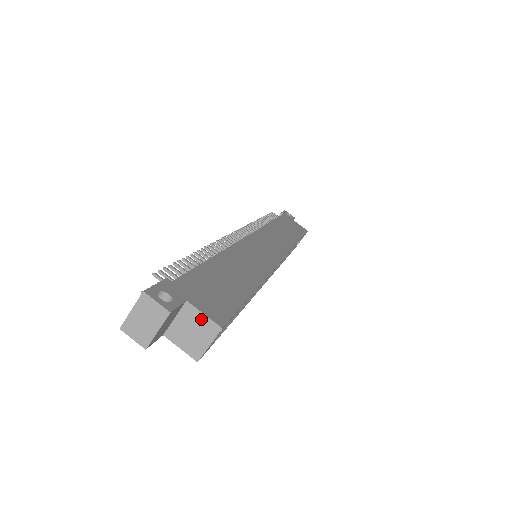
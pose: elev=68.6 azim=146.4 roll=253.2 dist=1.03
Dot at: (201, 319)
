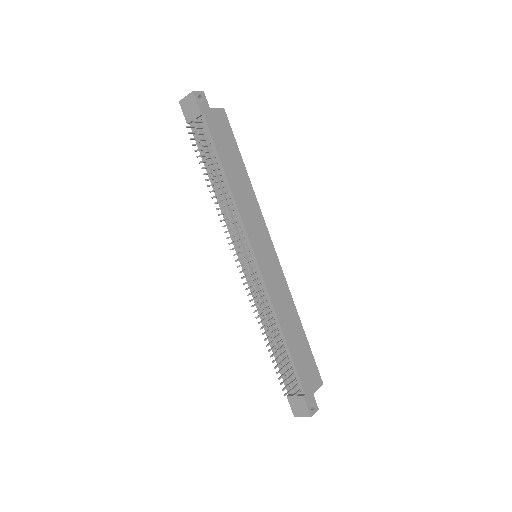
Dot at: (316, 389)
